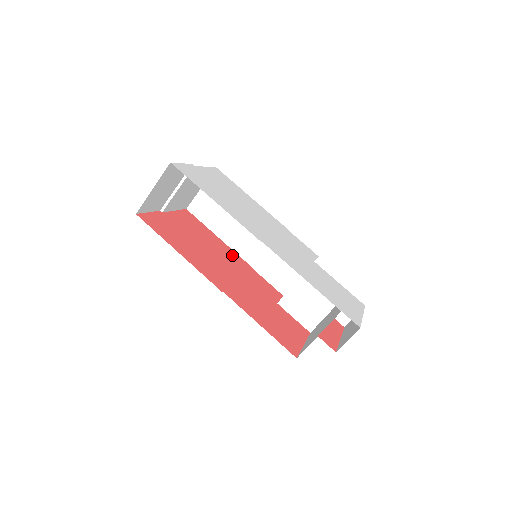
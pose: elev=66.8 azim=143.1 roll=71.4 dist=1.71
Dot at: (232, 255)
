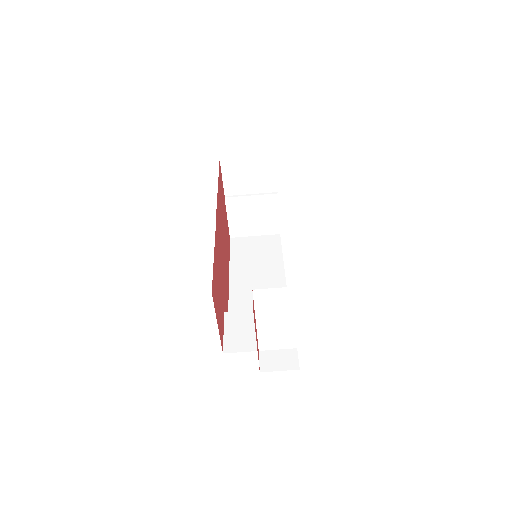
Dot at: occluded
